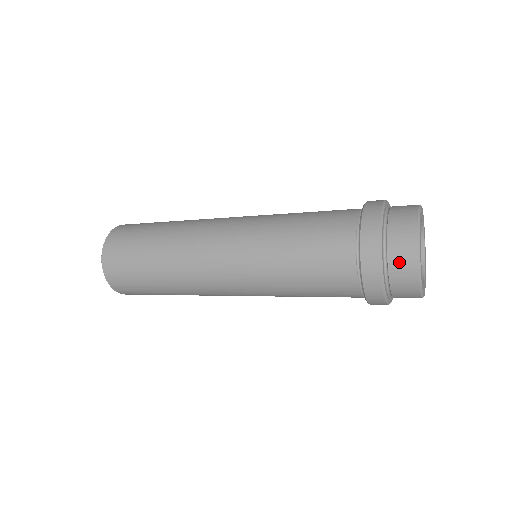
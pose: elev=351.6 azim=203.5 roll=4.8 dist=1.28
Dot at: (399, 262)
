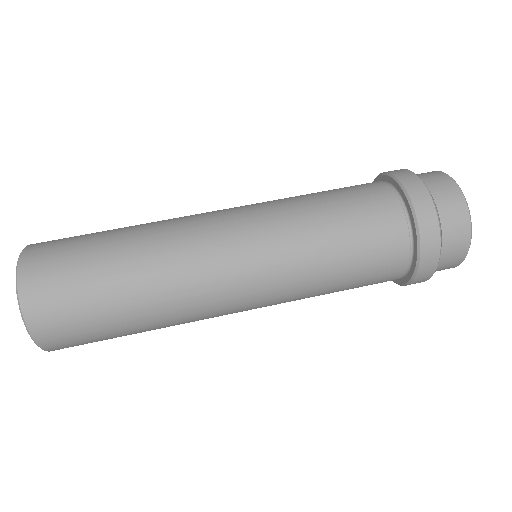
Dot at: (449, 259)
